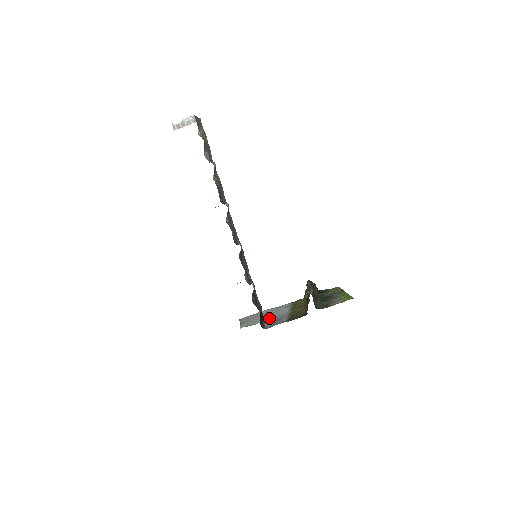
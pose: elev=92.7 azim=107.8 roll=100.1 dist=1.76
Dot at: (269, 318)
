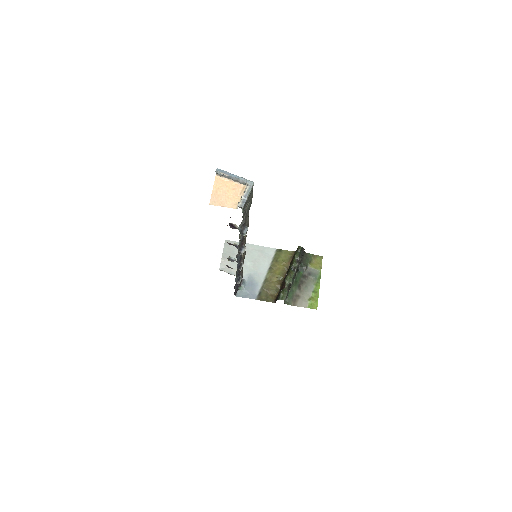
Dot at: (247, 274)
